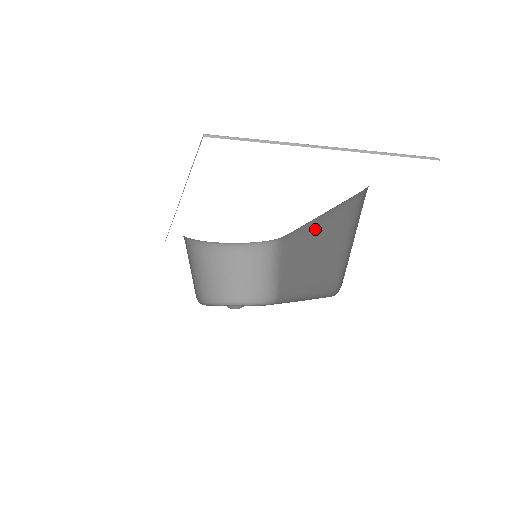
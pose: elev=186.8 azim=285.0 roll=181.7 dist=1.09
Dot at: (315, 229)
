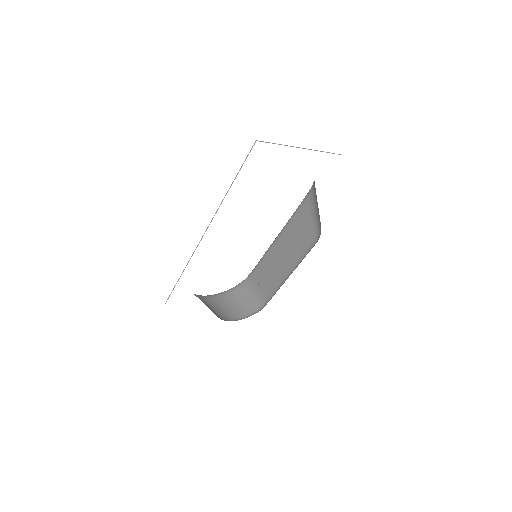
Dot at: (281, 238)
